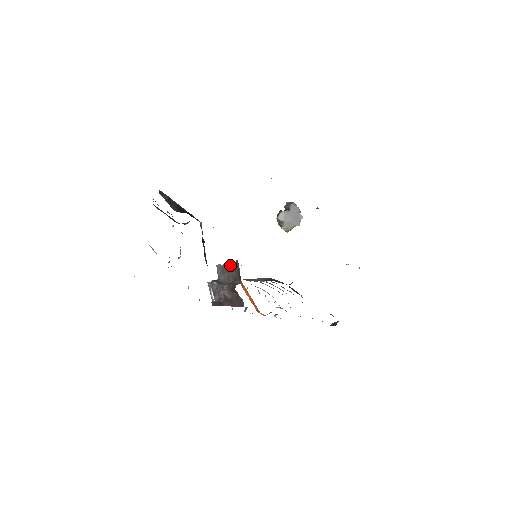
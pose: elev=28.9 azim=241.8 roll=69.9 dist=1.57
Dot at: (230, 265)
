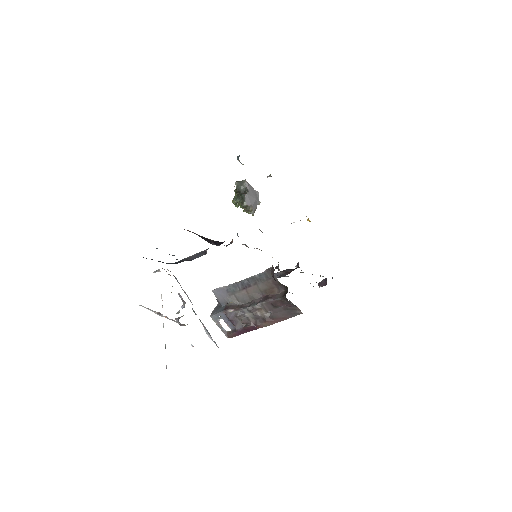
Dot at: (249, 280)
